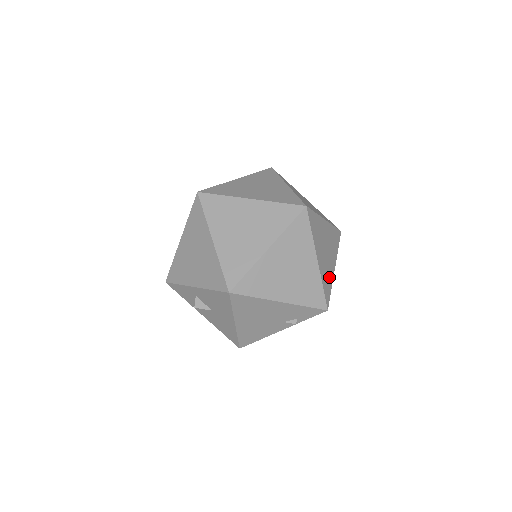
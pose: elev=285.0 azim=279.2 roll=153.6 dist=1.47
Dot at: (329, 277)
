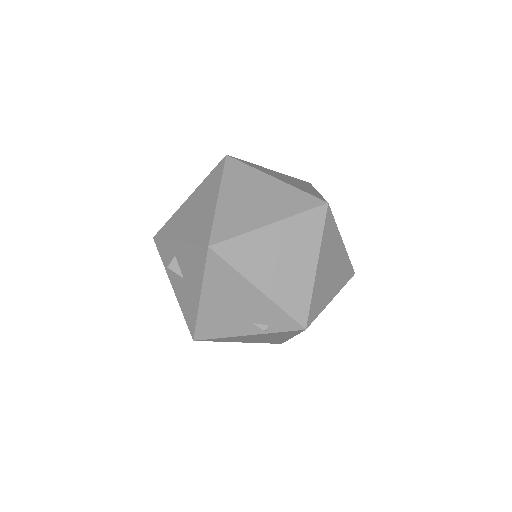
Dot at: (322, 299)
